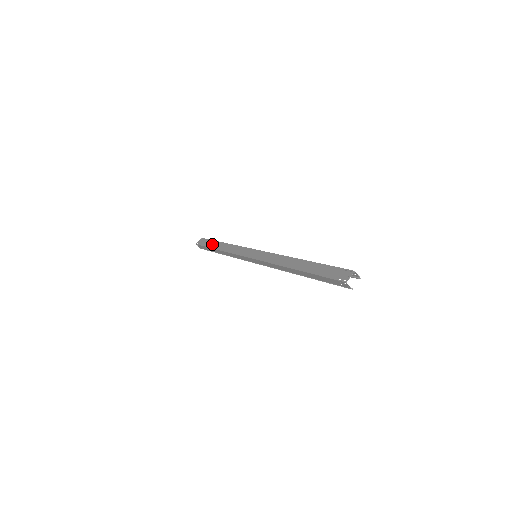
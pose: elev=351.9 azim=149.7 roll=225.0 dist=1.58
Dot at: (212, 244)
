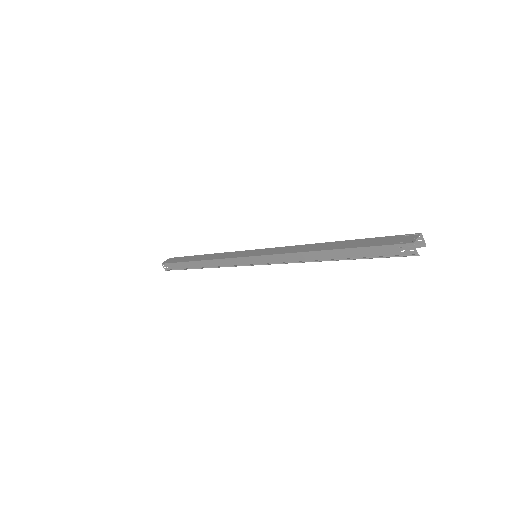
Dot at: (187, 258)
